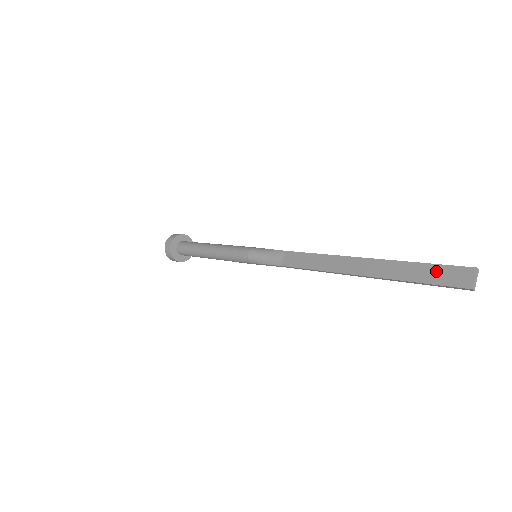
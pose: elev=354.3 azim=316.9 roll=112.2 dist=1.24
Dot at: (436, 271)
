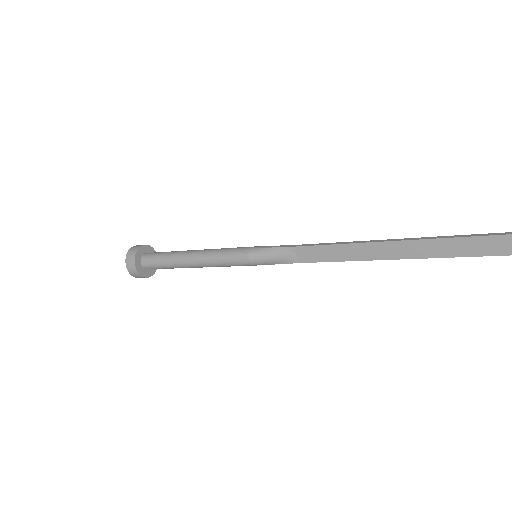
Dot at: (491, 243)
